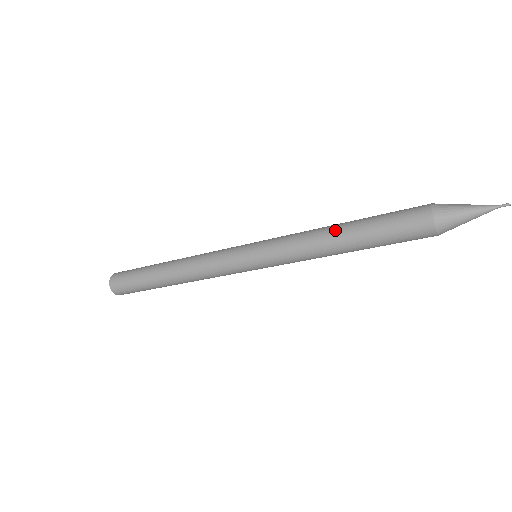
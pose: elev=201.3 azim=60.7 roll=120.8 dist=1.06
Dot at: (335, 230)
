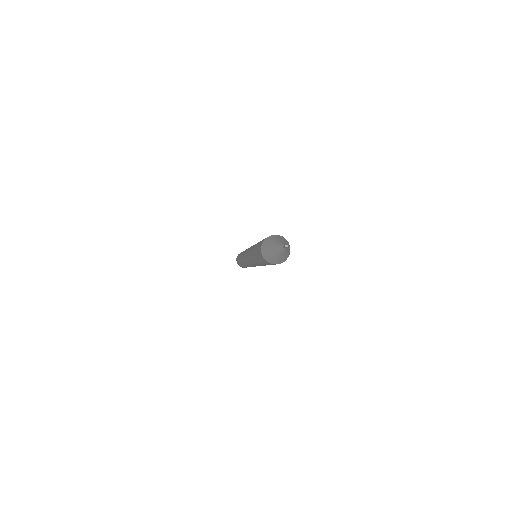
Dot at: (252, 254)
